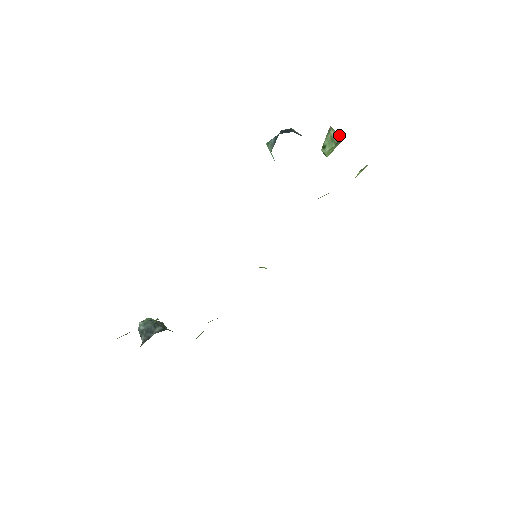
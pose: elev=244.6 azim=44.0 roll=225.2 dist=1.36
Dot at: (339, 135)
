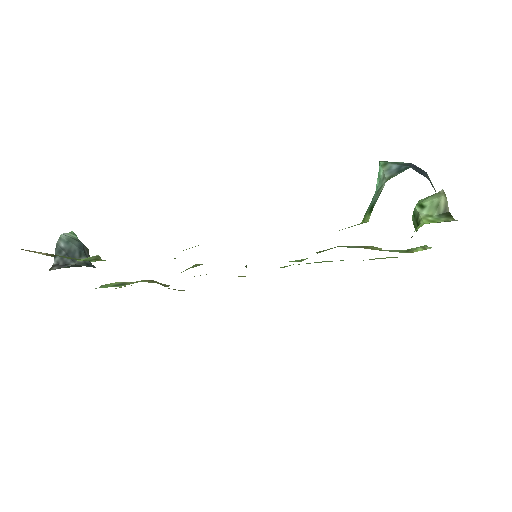
Dot at: occluded
